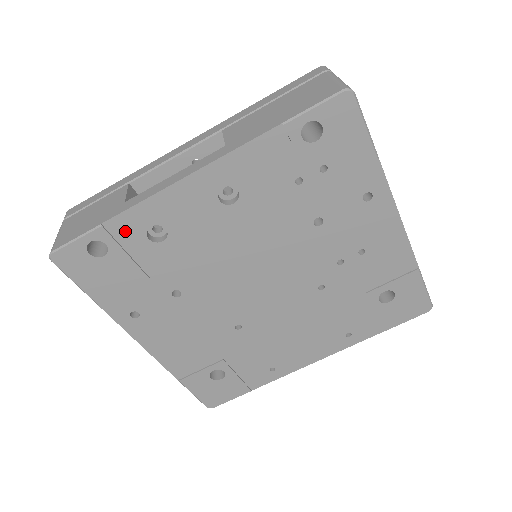
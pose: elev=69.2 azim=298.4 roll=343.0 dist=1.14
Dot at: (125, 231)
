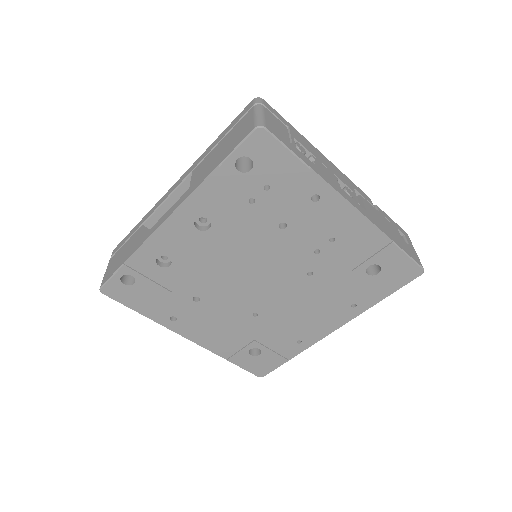
Dot at: (141, 264)
